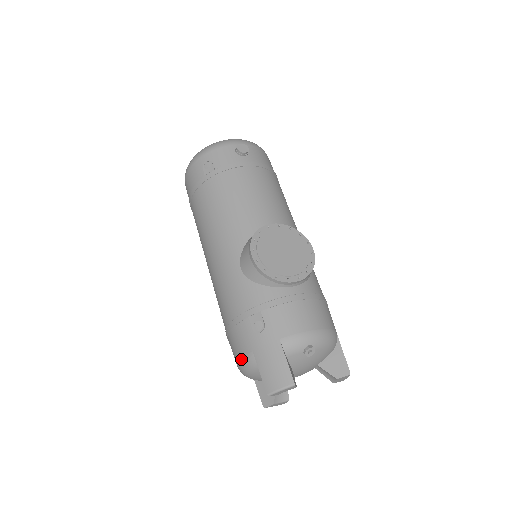
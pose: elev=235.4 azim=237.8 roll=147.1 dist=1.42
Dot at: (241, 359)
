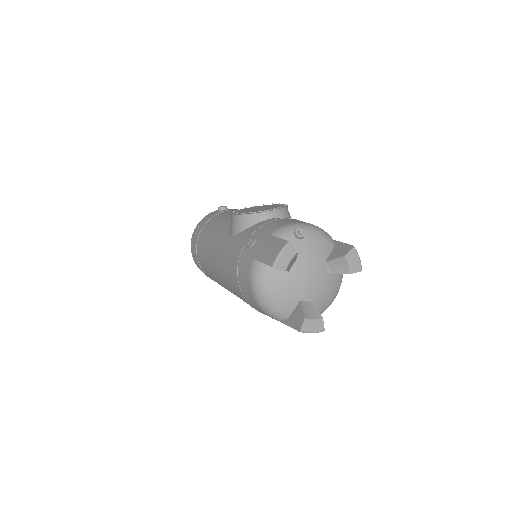
Dot at: (250, 278)
